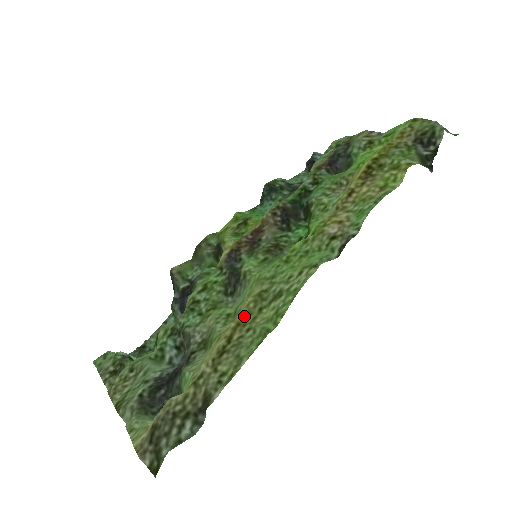
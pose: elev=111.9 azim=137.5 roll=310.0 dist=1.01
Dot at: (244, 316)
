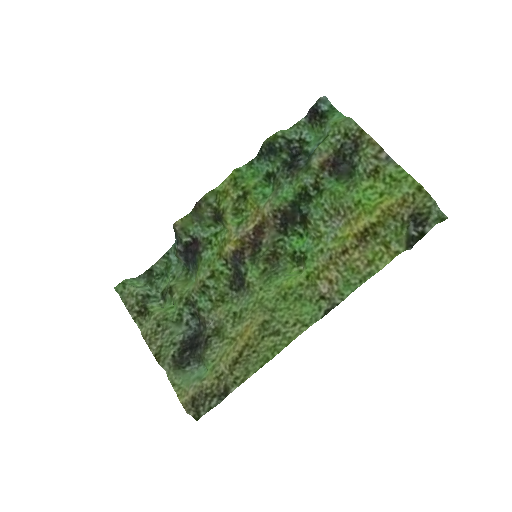
Dot at: (251, 340)
